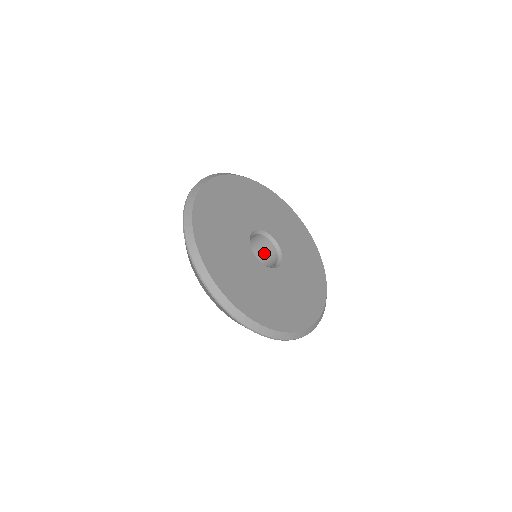
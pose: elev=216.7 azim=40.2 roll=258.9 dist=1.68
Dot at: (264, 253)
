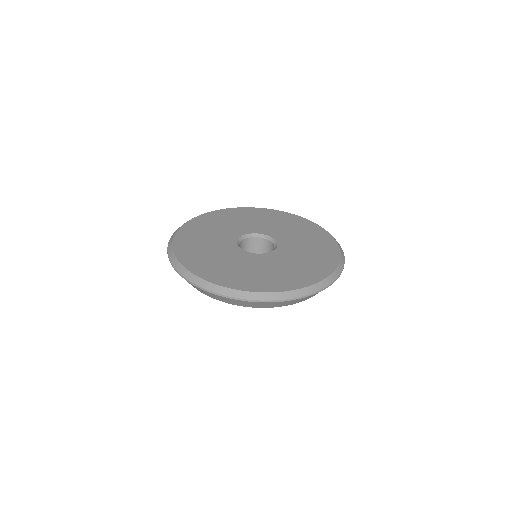
Dot at: (259, 250)
